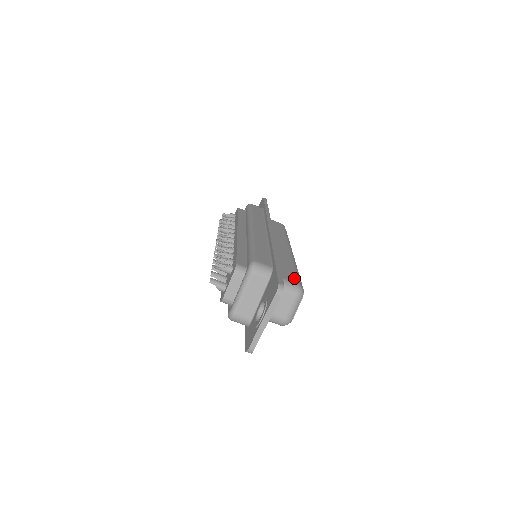
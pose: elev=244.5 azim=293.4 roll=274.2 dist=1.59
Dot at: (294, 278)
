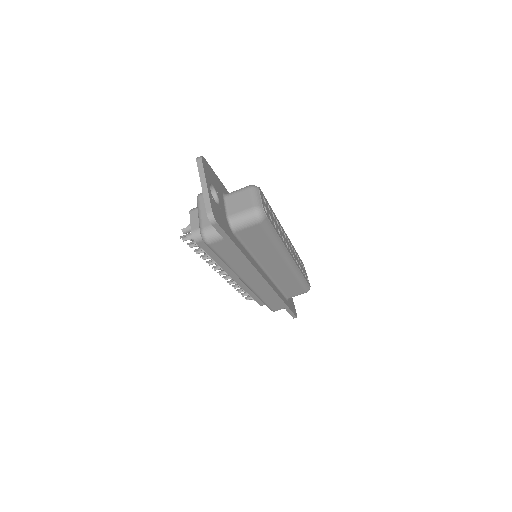
Dot at: occluded
